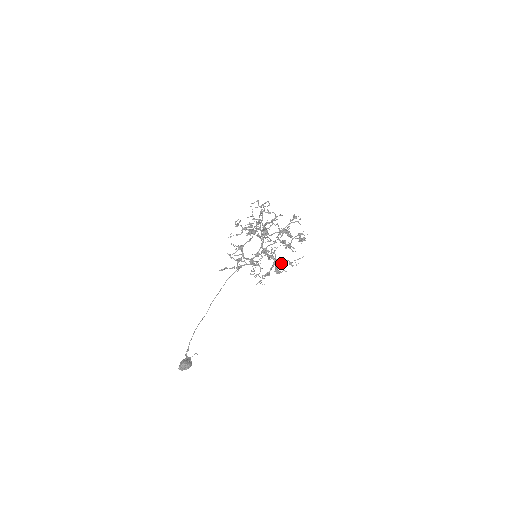
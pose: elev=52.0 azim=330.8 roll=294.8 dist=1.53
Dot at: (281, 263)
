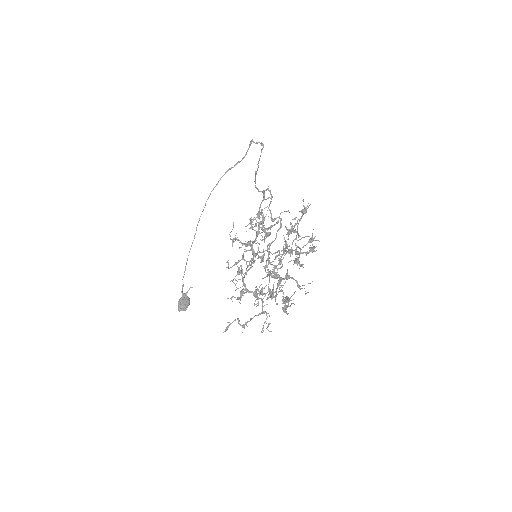
Dot at: (287, 277)
